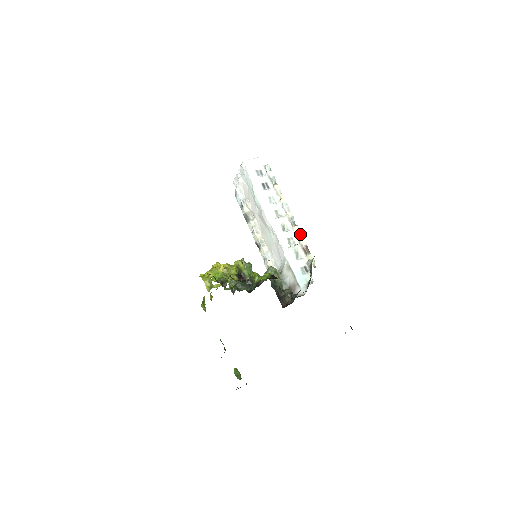
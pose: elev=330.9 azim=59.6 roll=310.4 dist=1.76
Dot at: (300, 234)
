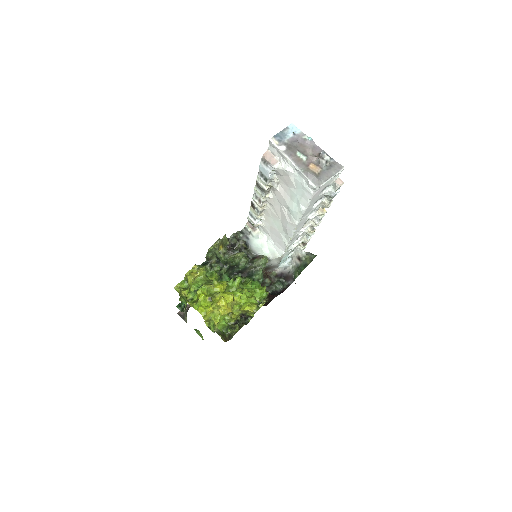
Dot at: occluded
